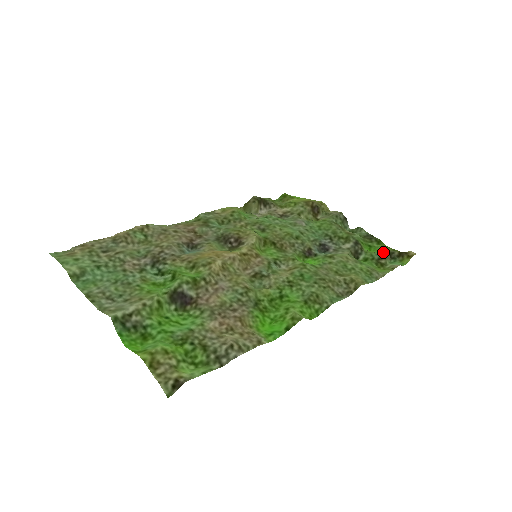
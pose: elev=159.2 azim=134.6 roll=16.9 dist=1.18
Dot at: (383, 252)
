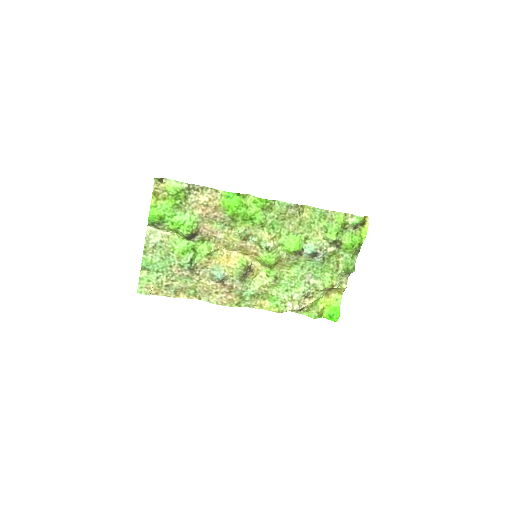
Dot at: (351, 231)
